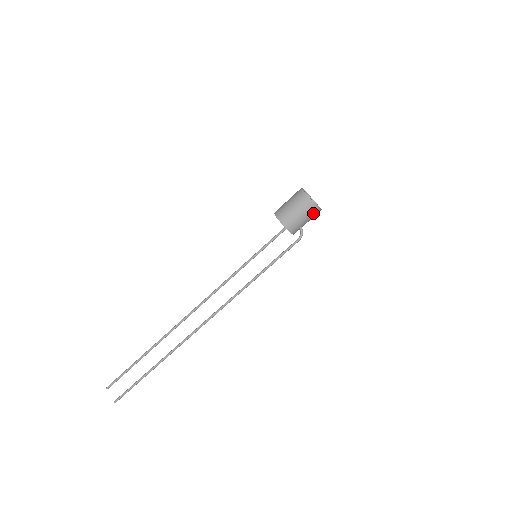
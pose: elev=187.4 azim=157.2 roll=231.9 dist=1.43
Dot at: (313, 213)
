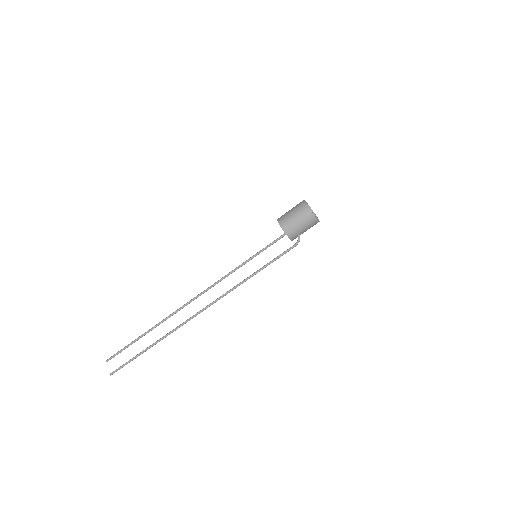
Dot at: (311, 223)
